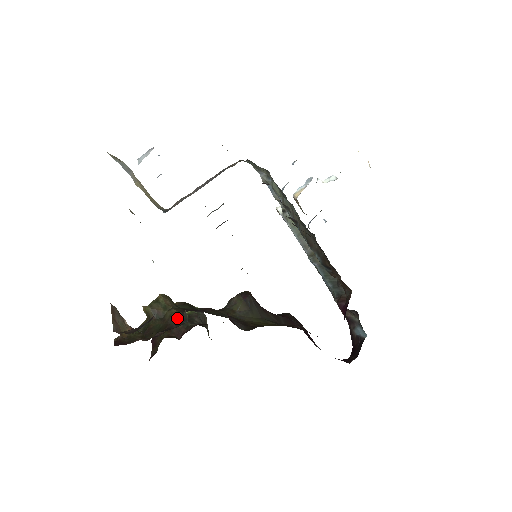
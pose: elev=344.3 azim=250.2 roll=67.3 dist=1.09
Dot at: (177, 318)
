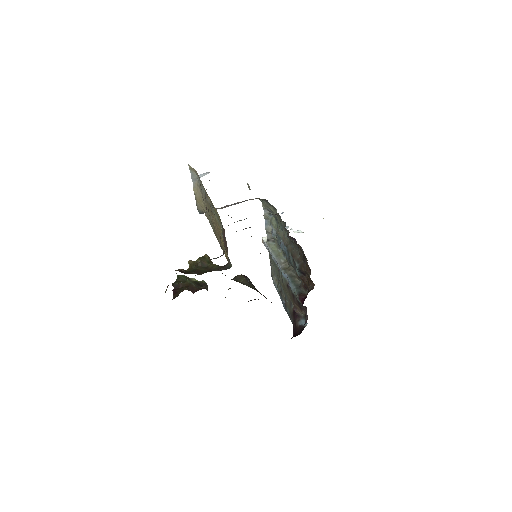
Dot at: (219, 268)
